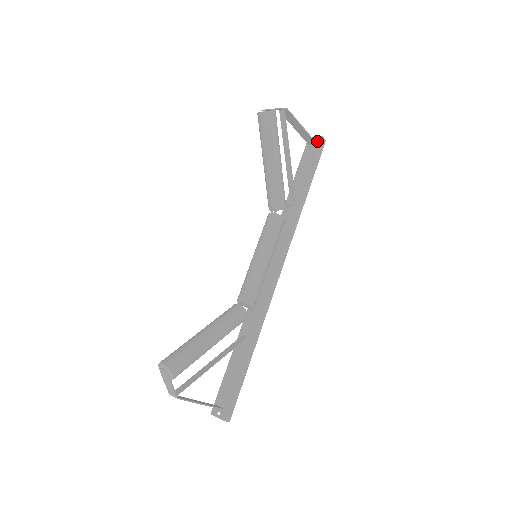
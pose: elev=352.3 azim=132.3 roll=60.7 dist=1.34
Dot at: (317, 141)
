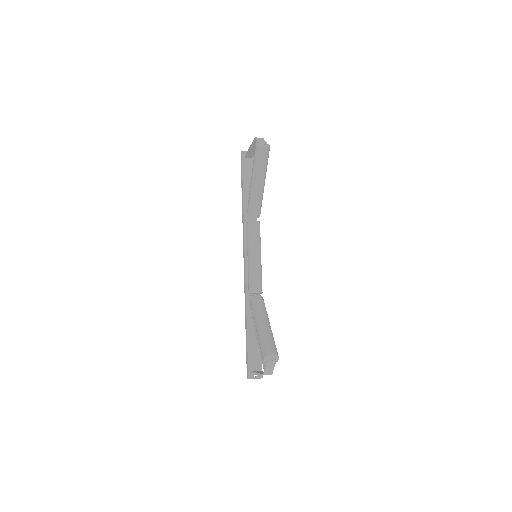
Dot at: occluded
